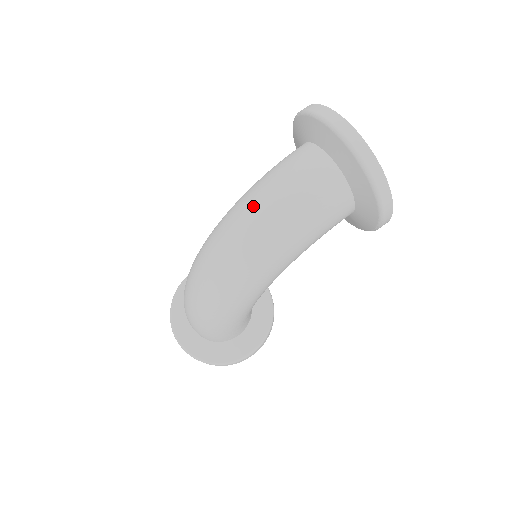
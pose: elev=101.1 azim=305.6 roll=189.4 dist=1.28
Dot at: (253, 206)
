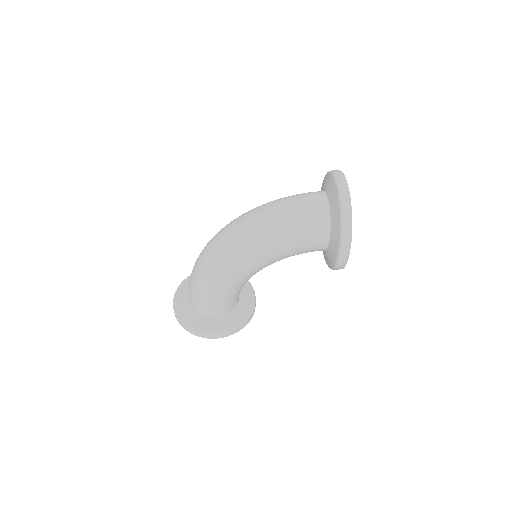
Dot at: (267, 205)
